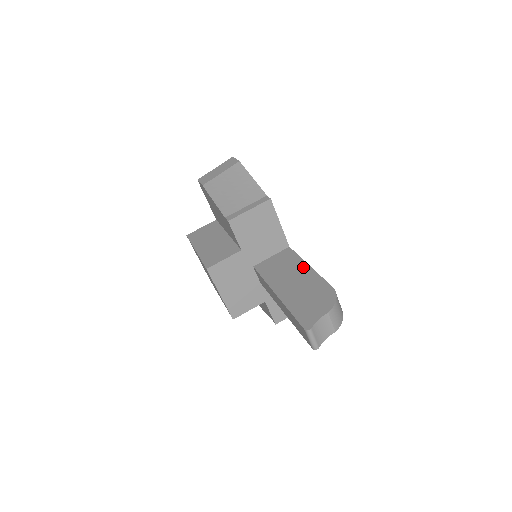
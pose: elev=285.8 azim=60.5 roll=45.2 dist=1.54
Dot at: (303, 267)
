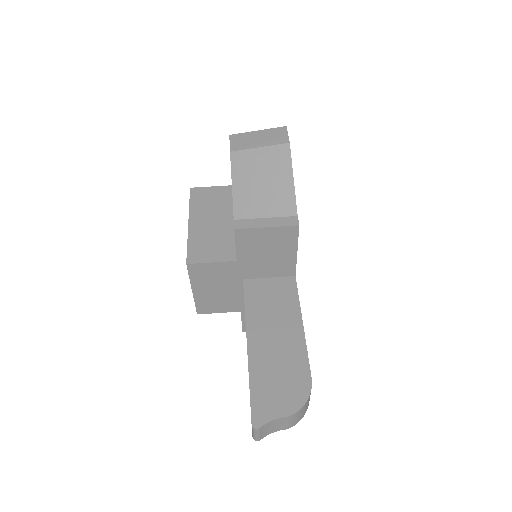
Dot at: (295, 322)
